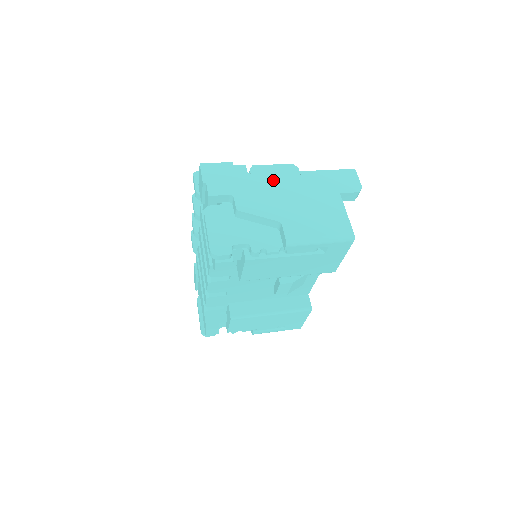
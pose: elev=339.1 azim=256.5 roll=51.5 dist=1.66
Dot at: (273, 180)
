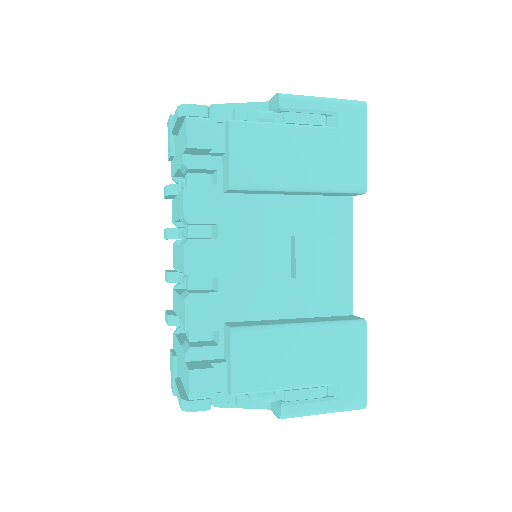
Dot at: occluded
